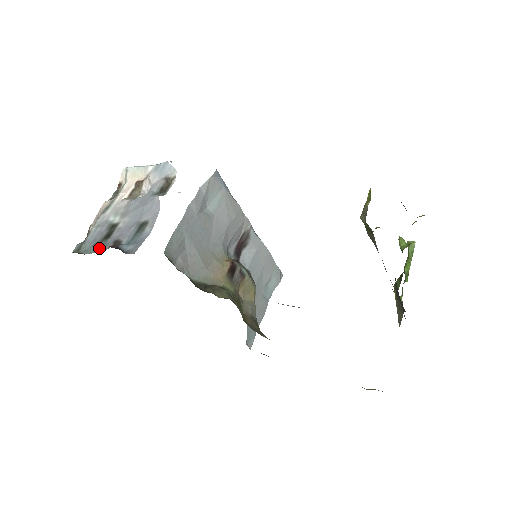
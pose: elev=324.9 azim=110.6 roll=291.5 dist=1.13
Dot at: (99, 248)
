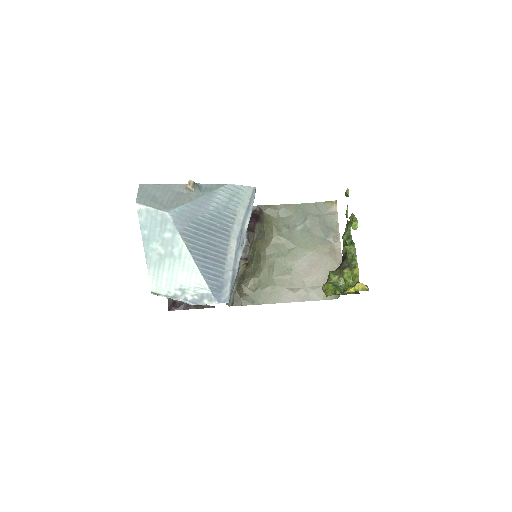
Dot at: occluded
